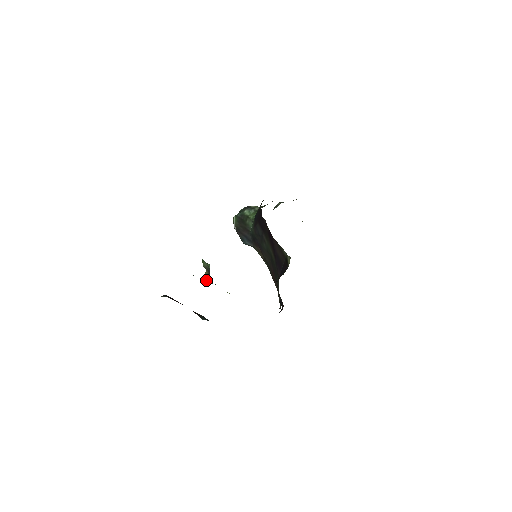
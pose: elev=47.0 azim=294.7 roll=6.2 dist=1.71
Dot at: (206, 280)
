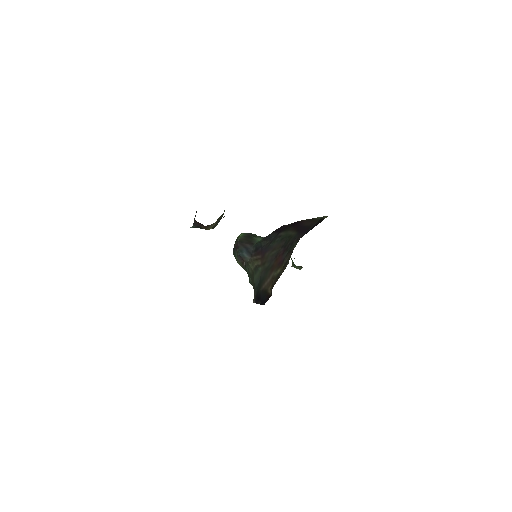
Dot at: occluded
